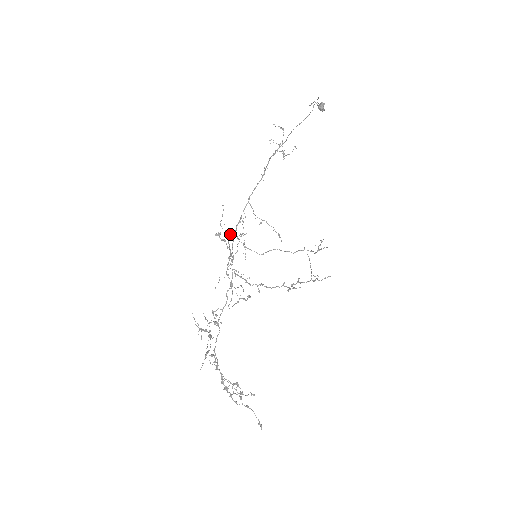
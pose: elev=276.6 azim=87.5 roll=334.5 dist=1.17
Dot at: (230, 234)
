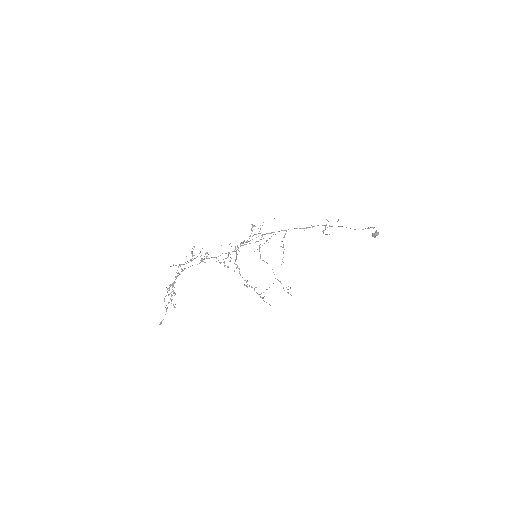
Dot at: occluded
